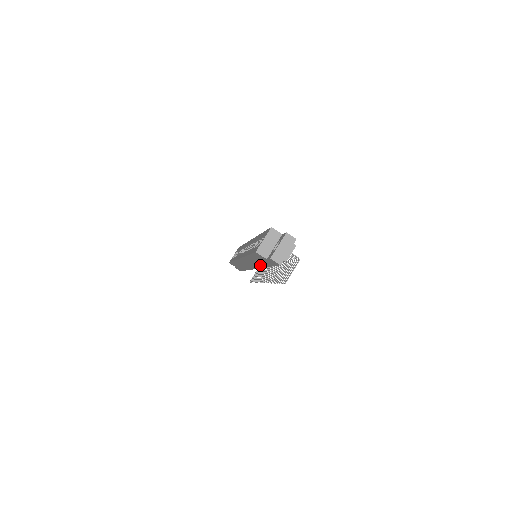
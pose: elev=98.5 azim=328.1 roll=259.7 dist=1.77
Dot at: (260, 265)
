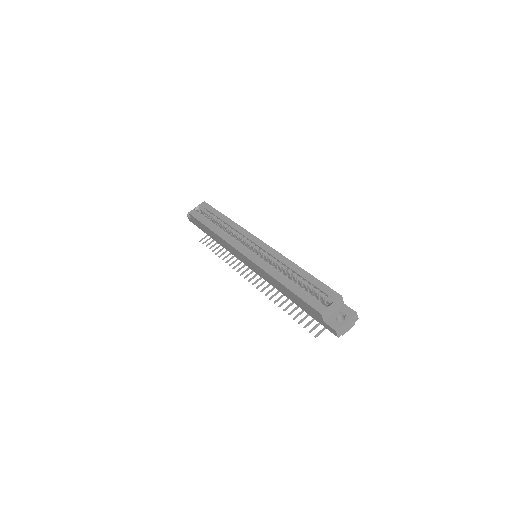
Dot at: (281, 291)
